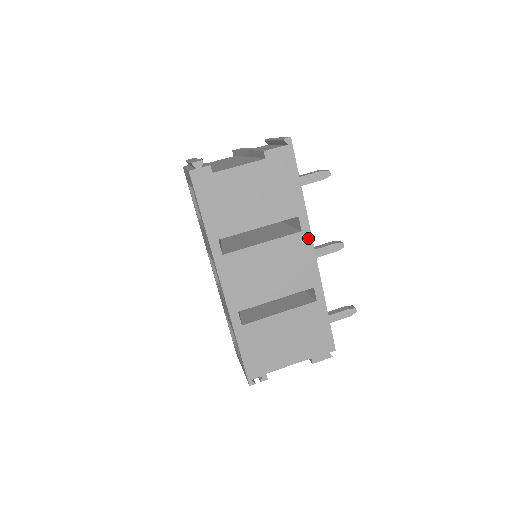
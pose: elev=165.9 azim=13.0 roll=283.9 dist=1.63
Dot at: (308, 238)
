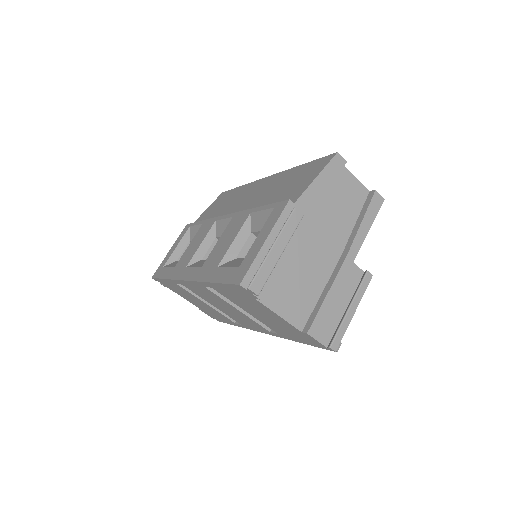
Dot at: (269, 333)
